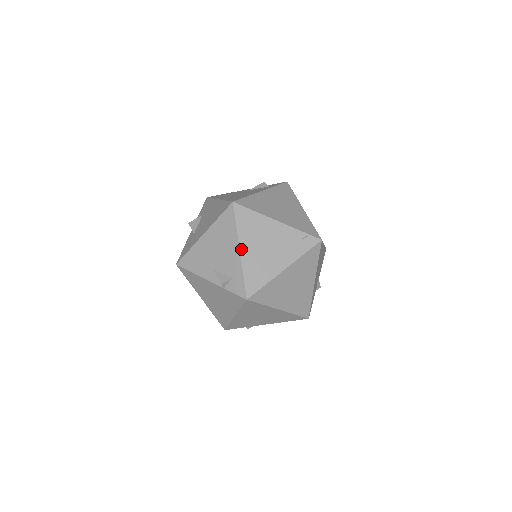
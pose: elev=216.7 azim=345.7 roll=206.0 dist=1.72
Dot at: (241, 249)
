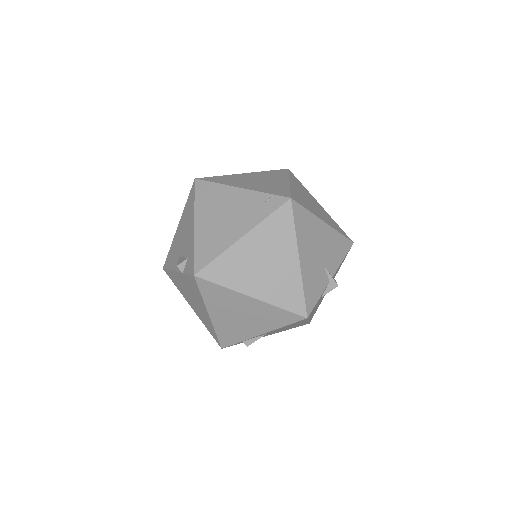
Dot at: (196, 222)
